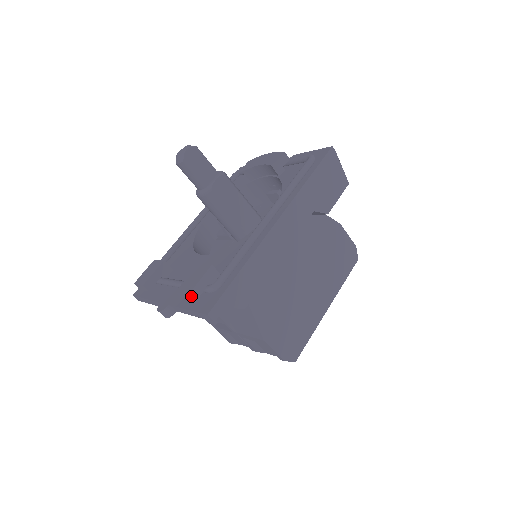
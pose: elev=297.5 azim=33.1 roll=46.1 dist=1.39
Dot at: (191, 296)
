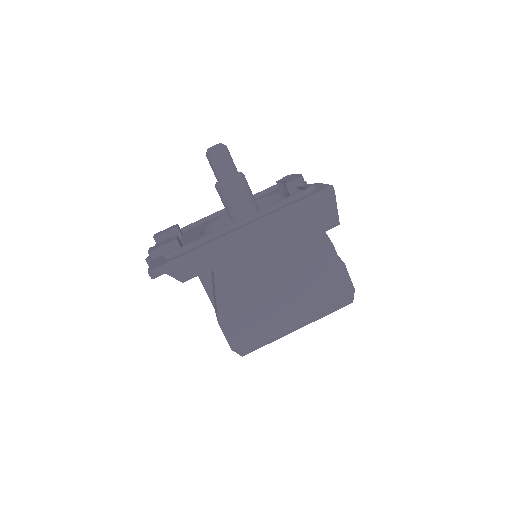
Dot at: (150, 254)
